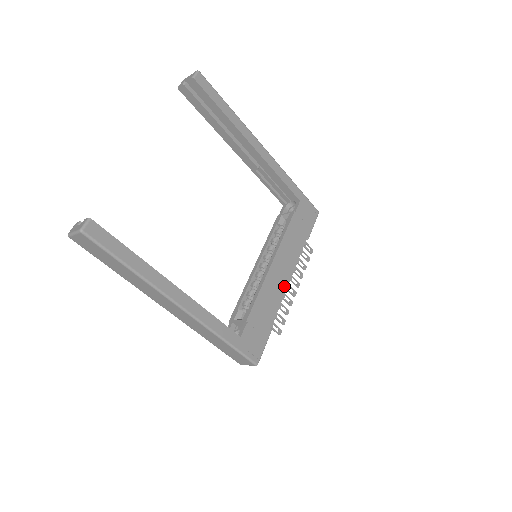
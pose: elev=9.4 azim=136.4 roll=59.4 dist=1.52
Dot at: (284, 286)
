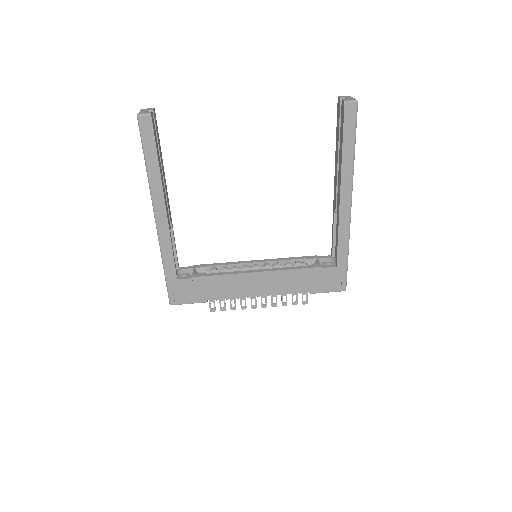
Dot at: (248, 293)
